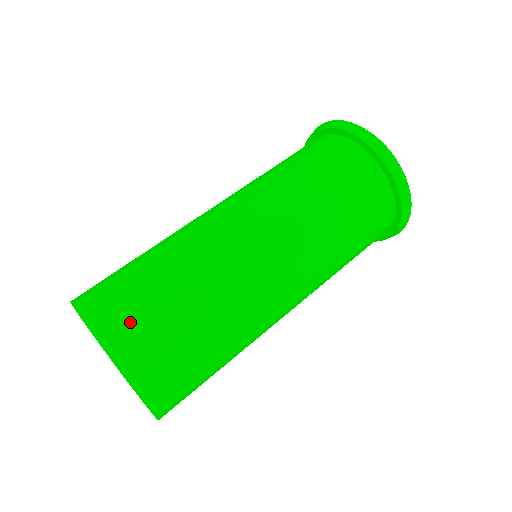
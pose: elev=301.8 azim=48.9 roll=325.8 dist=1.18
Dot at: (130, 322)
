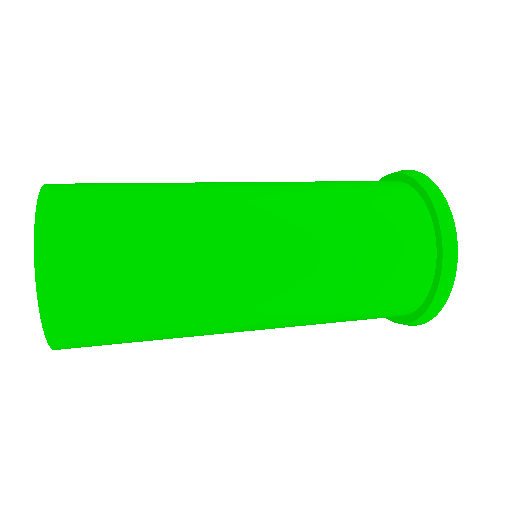
Dot at: occluded
